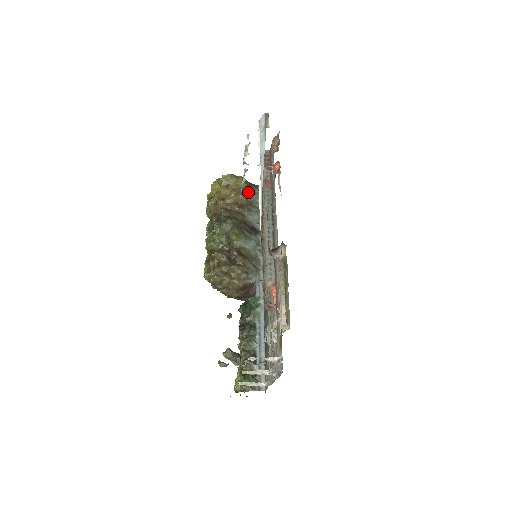
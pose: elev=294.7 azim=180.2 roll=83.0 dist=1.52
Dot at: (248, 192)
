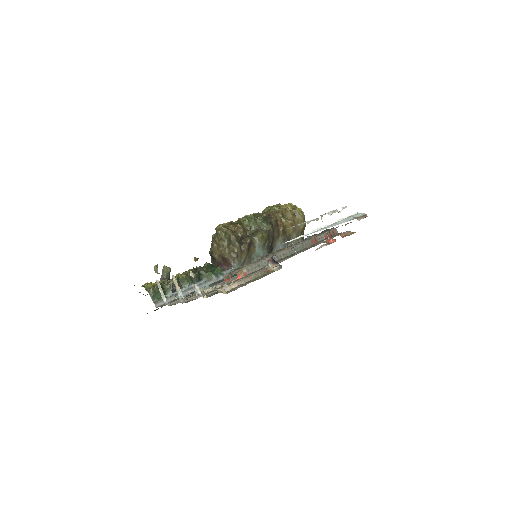
Dot at: (297, 234)
